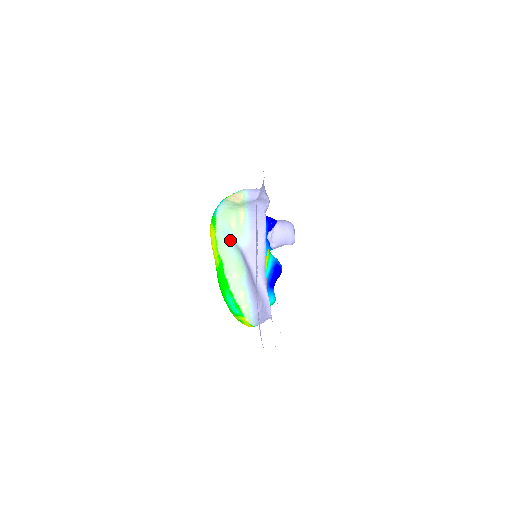
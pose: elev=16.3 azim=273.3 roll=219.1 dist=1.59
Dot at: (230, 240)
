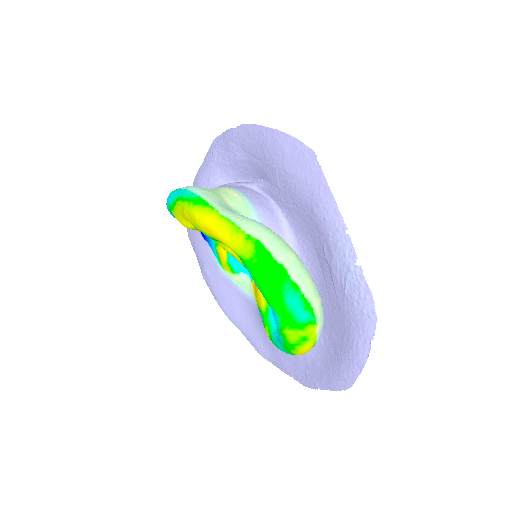
Dot at: (246, 217)
